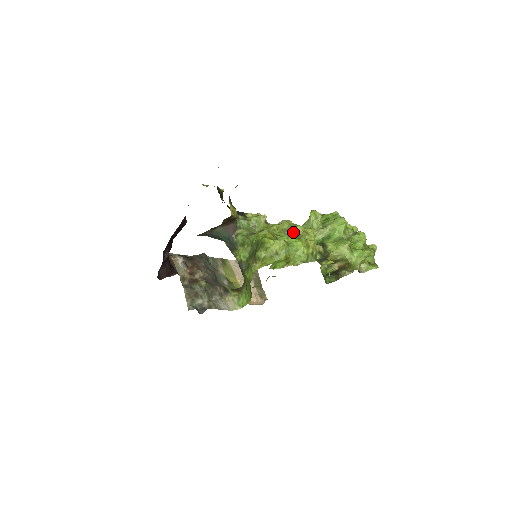
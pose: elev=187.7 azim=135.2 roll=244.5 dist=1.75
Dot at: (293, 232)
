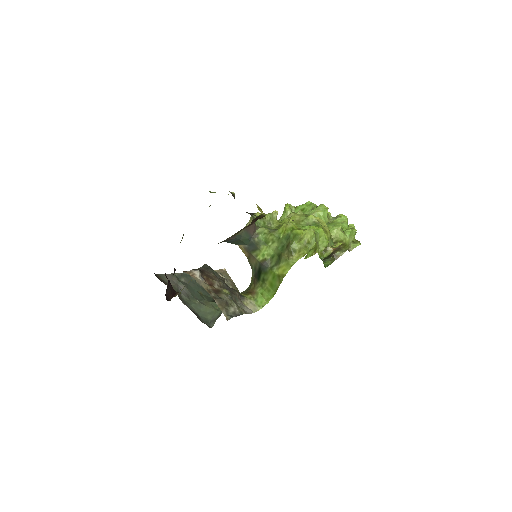
Dot at: (309, 221)
